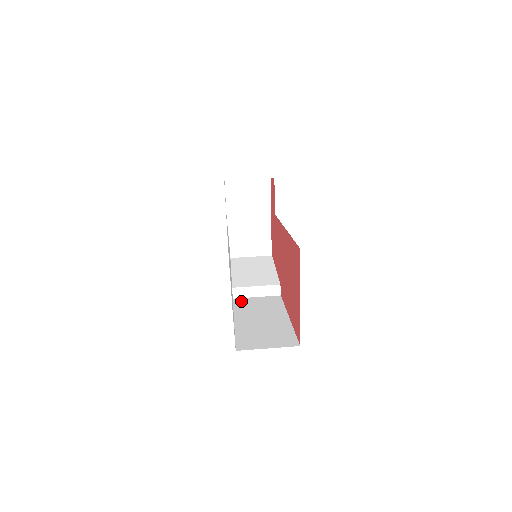
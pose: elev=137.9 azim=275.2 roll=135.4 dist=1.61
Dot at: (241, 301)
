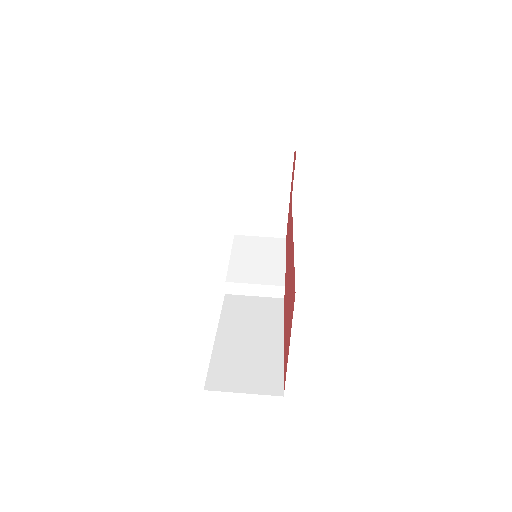
Dot at: (235, 300)
